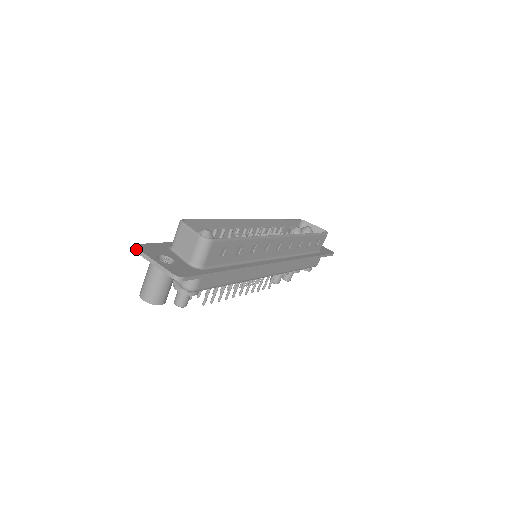
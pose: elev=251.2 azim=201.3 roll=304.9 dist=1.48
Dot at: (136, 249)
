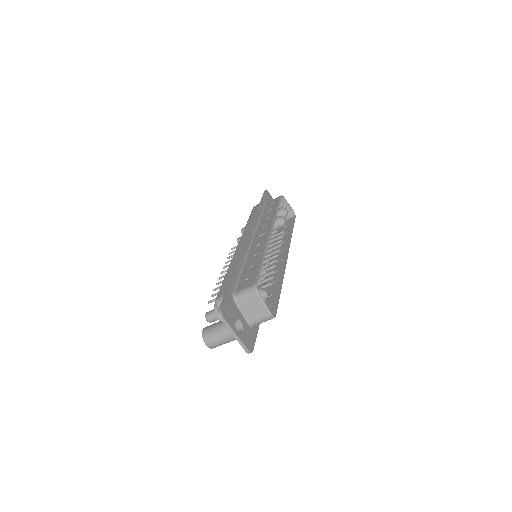
Dot at: (223, 318)
